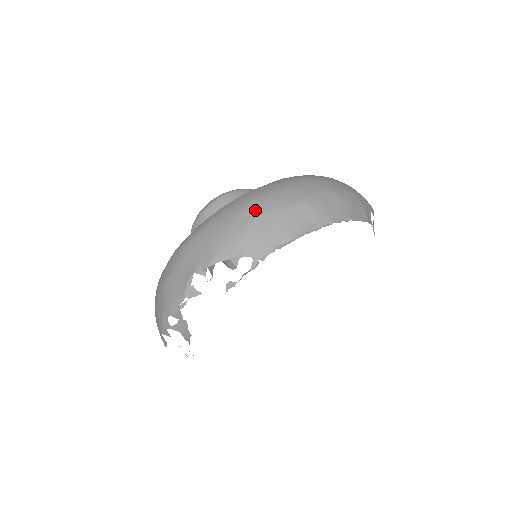
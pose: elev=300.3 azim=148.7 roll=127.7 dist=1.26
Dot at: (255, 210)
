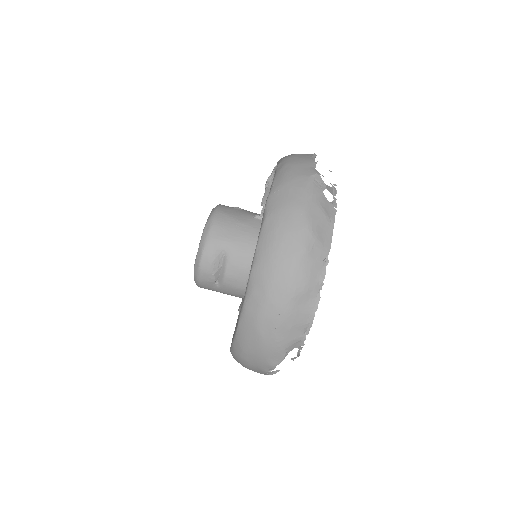
Dot at: (268, 328)
